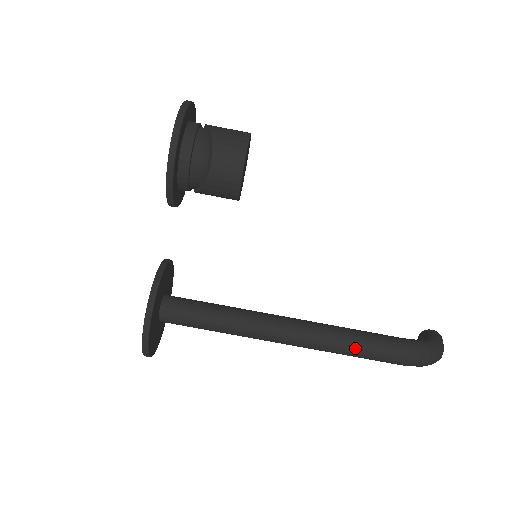
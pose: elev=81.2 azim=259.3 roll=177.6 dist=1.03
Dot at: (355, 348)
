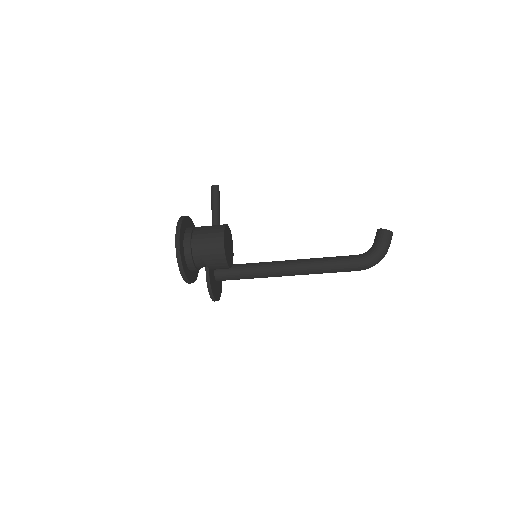
Dot at: occluded
